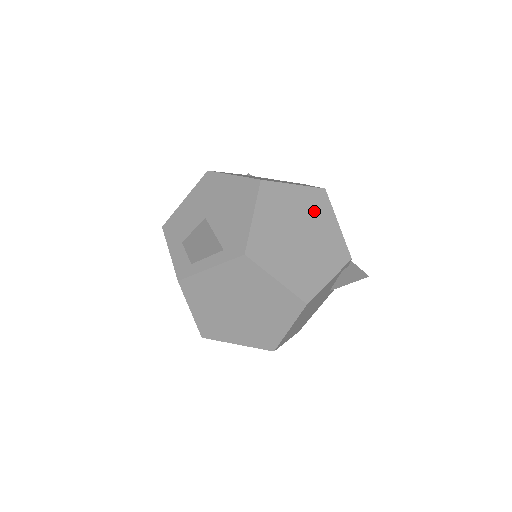
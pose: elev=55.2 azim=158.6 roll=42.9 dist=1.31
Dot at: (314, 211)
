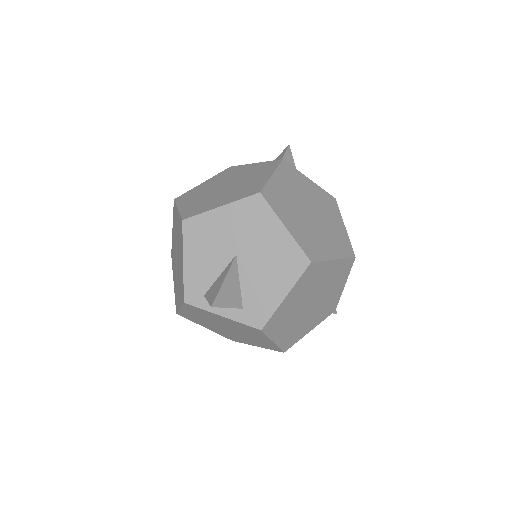
Dot at: (334, 280)
